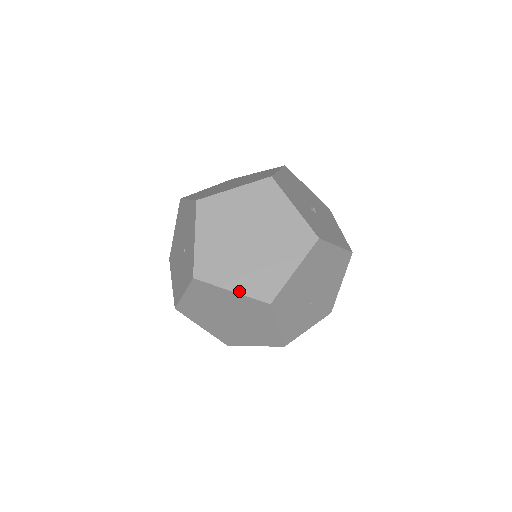
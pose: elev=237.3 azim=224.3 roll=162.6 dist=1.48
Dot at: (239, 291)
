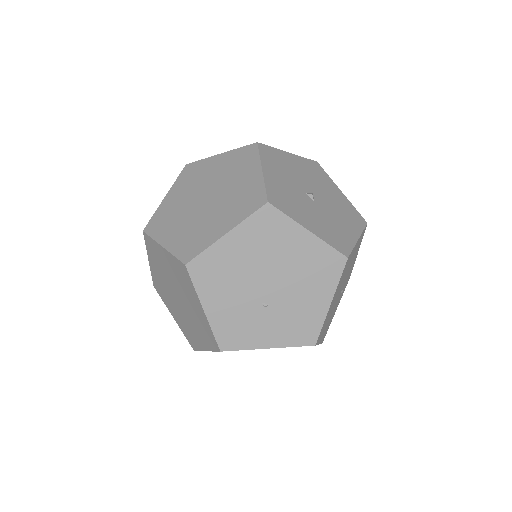
Dot at: (168, 247)
